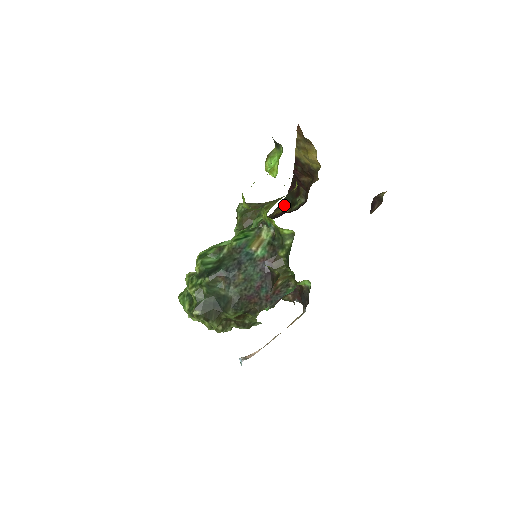
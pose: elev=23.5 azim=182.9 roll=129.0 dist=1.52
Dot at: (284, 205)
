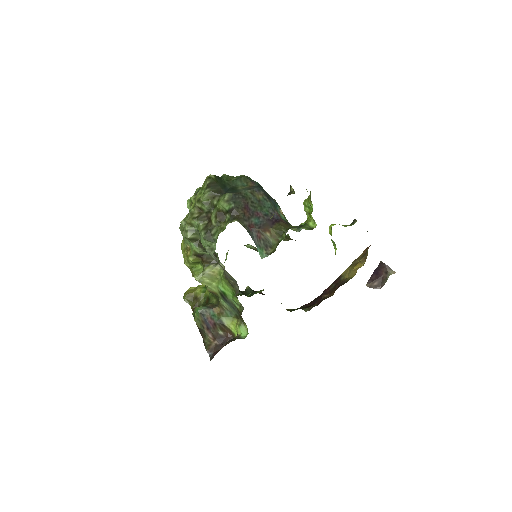
Dot at: occluded
